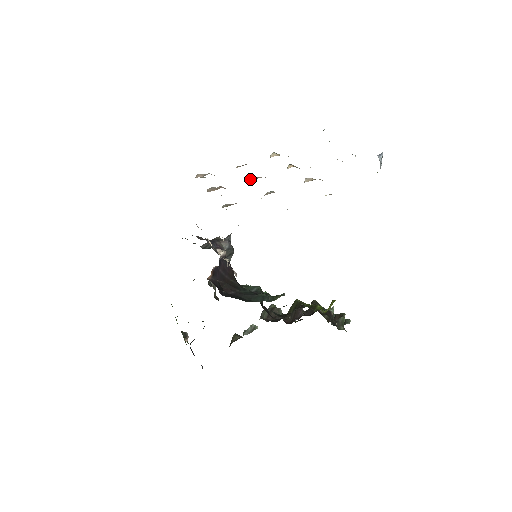
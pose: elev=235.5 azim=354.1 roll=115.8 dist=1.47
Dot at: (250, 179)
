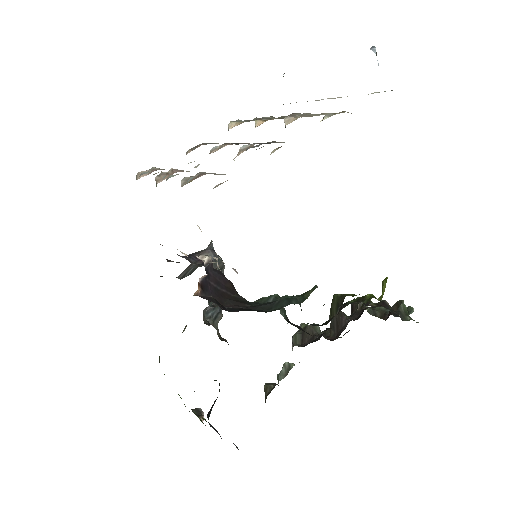
Dot at: (210, 151)
